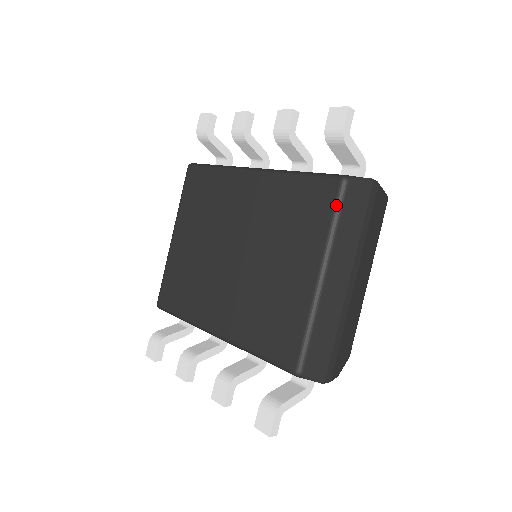
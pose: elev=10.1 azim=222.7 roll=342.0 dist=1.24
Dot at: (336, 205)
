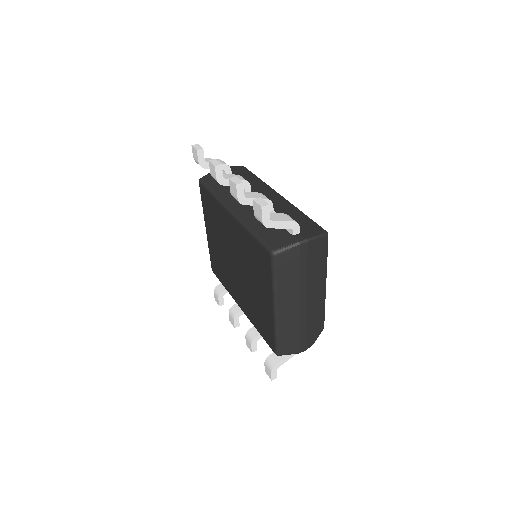
Dot at: (272, 270)
